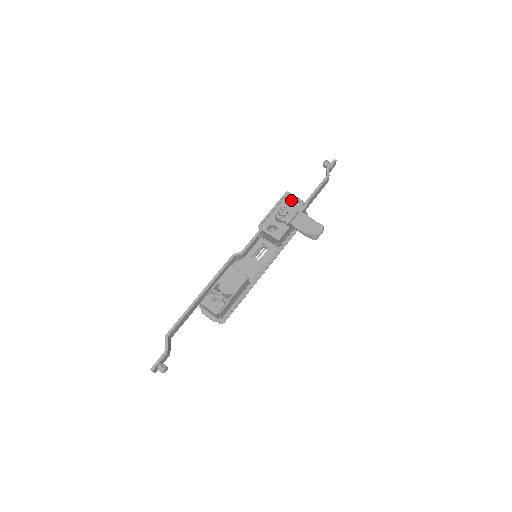
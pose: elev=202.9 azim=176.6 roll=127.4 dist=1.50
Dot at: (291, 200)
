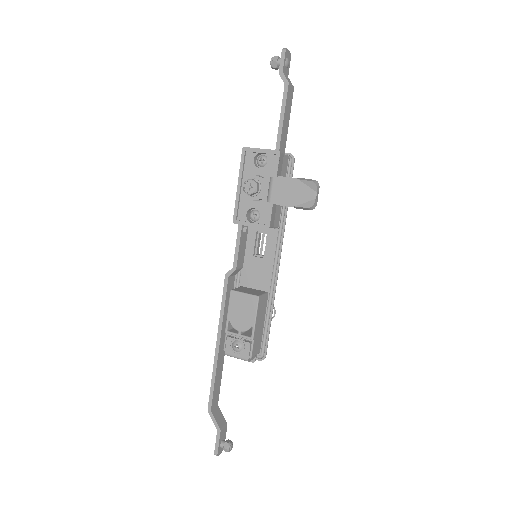
Dot at: (256, 156)
